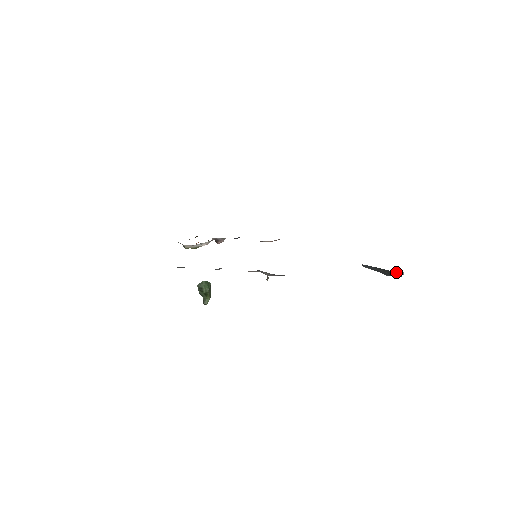
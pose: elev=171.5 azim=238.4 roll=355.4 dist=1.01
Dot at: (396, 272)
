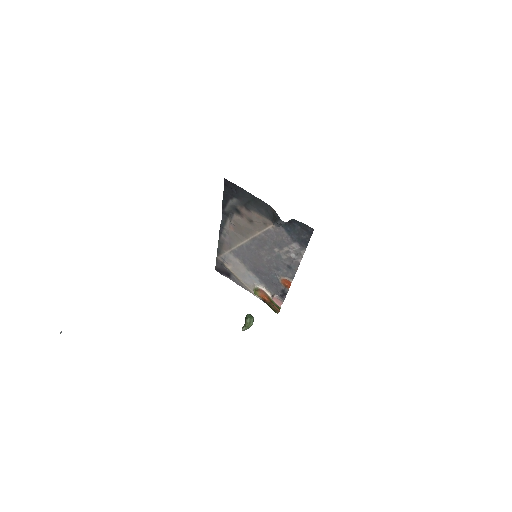
Dot at: occluded
